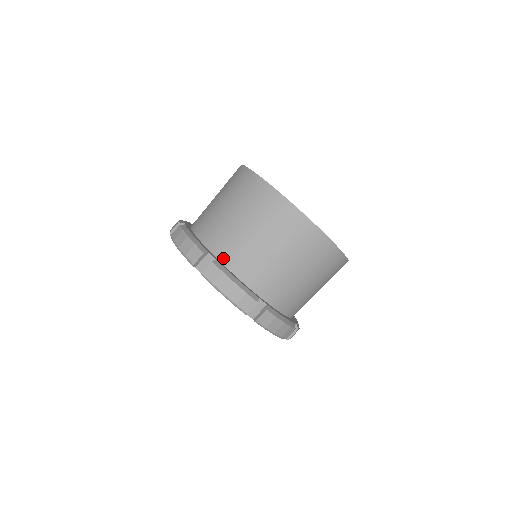
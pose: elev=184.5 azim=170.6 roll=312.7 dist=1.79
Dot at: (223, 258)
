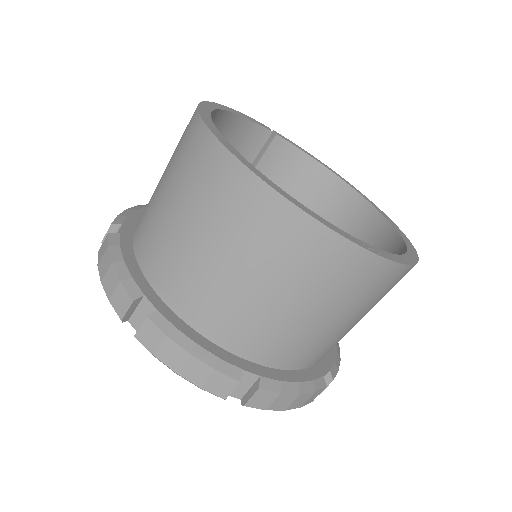
Dot at: (136, 233)
